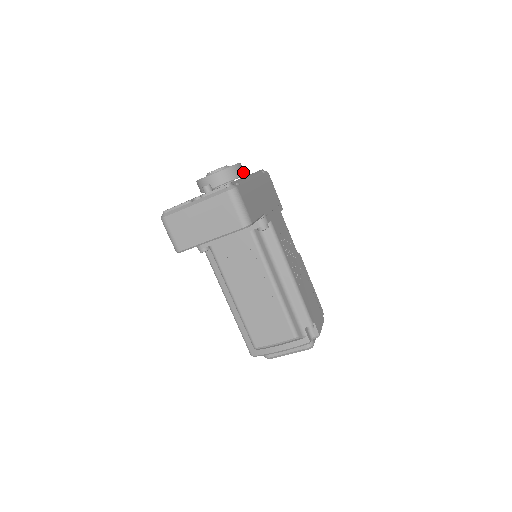
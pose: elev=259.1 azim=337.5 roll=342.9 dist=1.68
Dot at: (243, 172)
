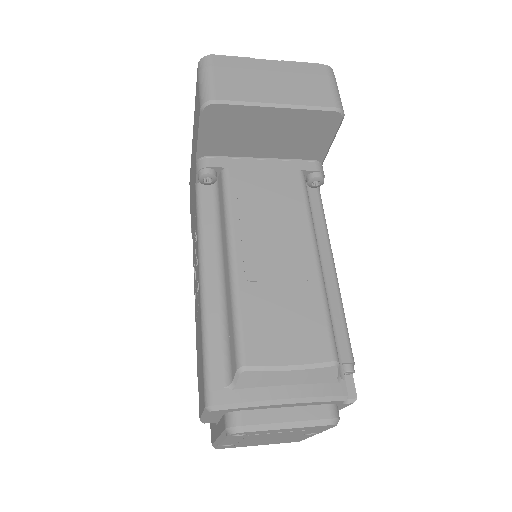
Dot at: occluded
